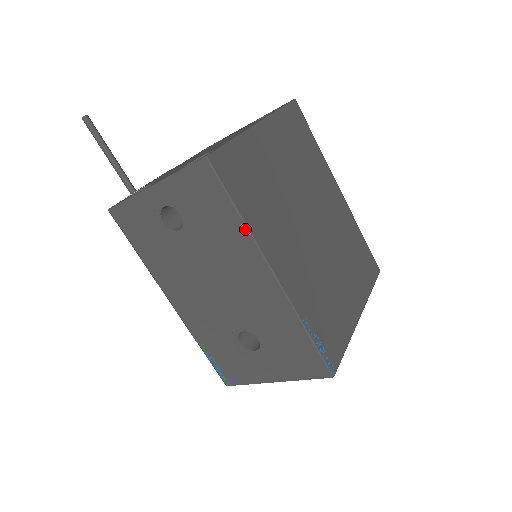
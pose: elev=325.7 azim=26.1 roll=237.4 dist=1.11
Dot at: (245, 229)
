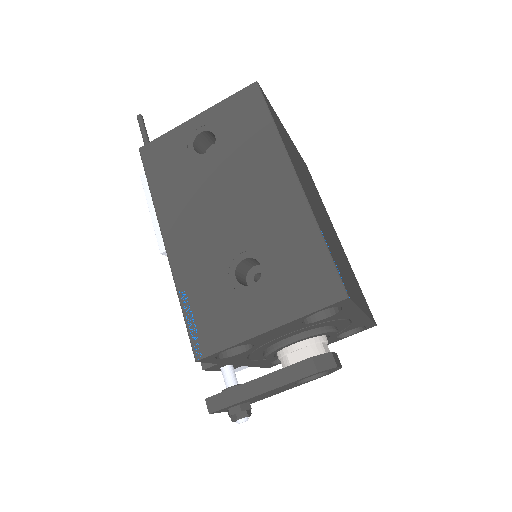
Dot at: (277, 135)
